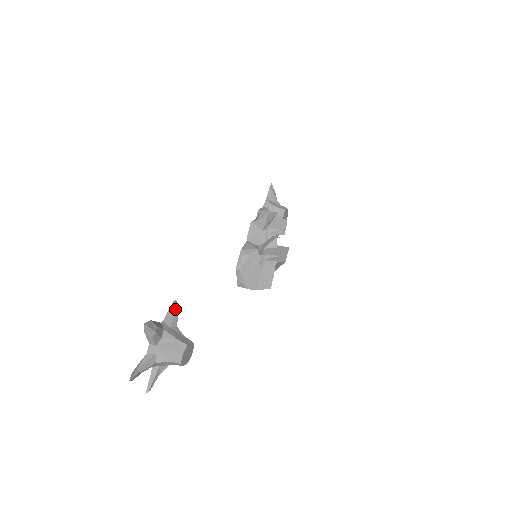
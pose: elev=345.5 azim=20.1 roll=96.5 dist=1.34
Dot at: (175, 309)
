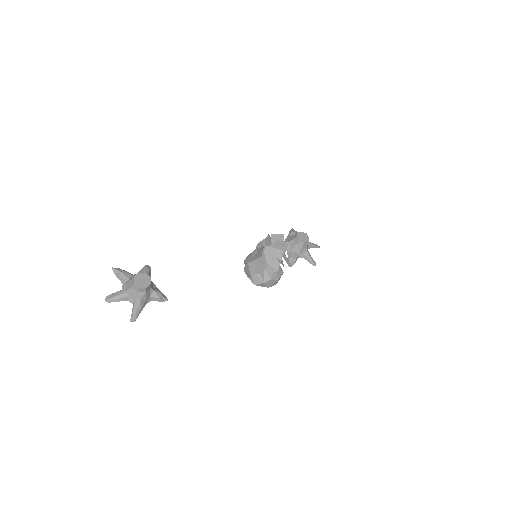
Dot at: (145, 268)
